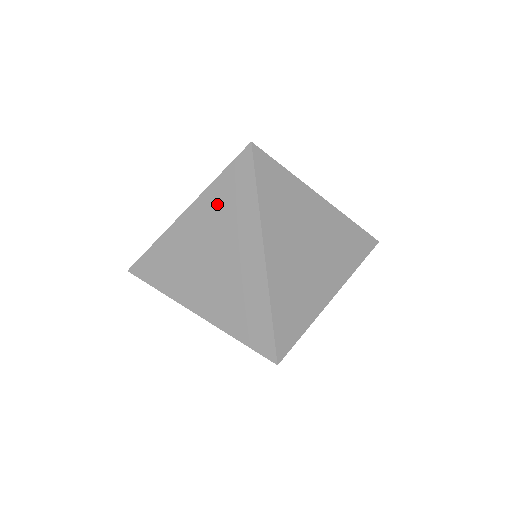
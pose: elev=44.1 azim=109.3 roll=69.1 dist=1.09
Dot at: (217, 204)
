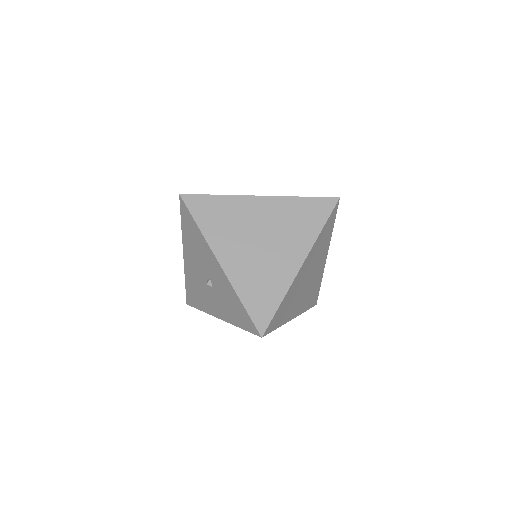
Dot at: (291, 211)
